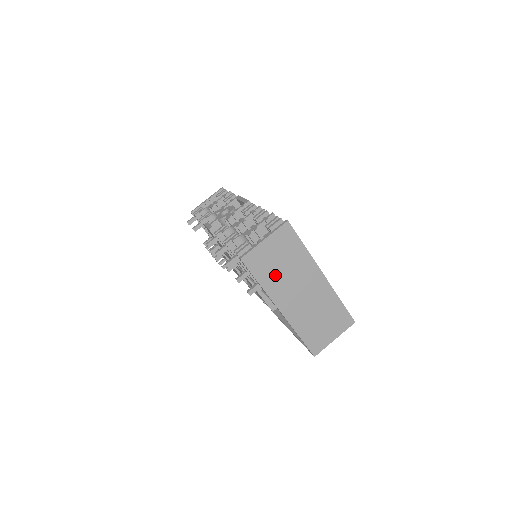
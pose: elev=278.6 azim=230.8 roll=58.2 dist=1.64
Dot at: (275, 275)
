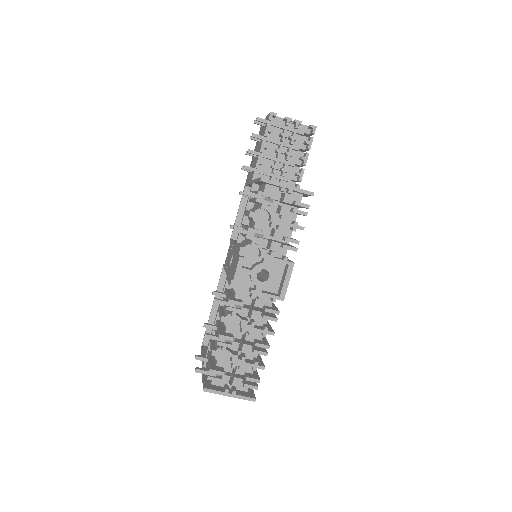
Dot at: occluded
